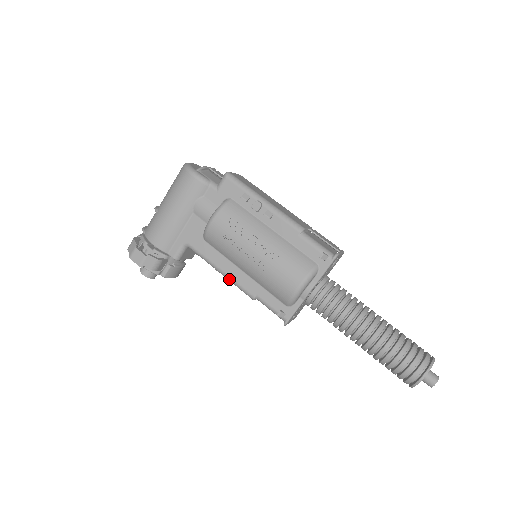
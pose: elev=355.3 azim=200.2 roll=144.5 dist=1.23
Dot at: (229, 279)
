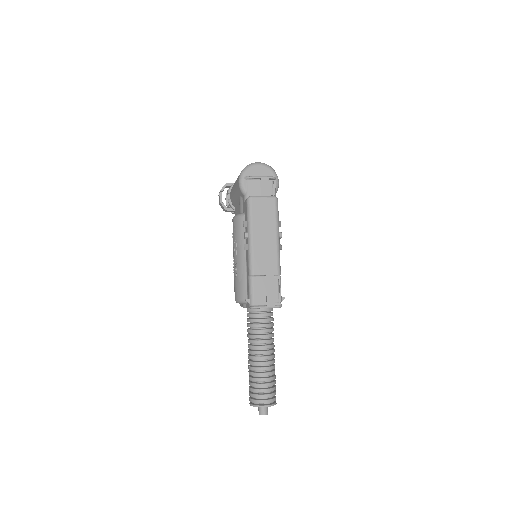
Dot at: occluded
